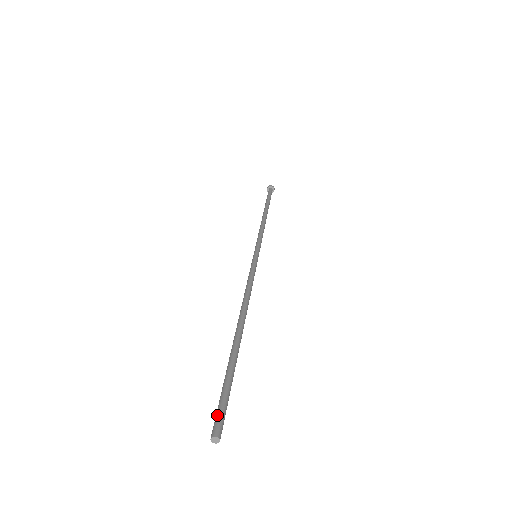
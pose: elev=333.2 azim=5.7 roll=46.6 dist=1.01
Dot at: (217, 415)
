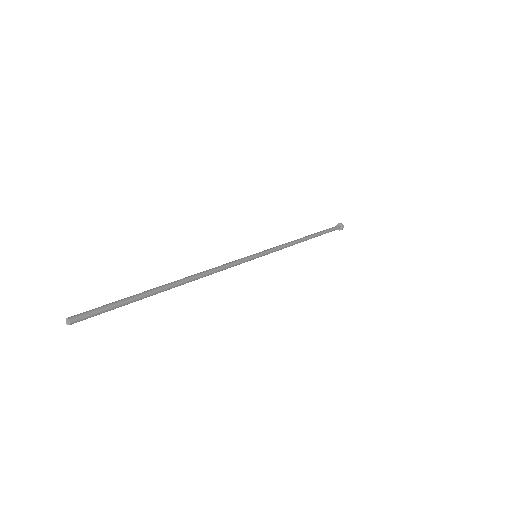
Dot at: (85, 313)
